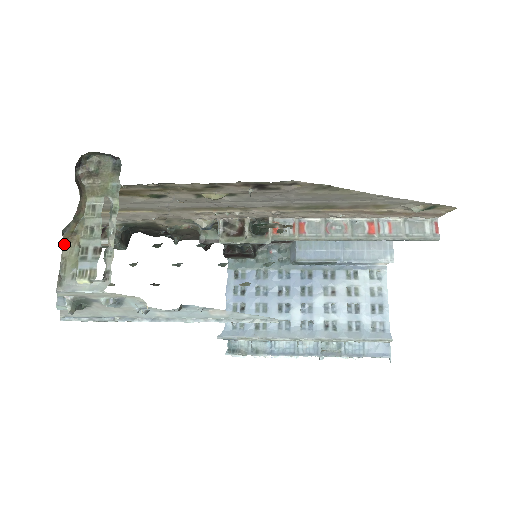
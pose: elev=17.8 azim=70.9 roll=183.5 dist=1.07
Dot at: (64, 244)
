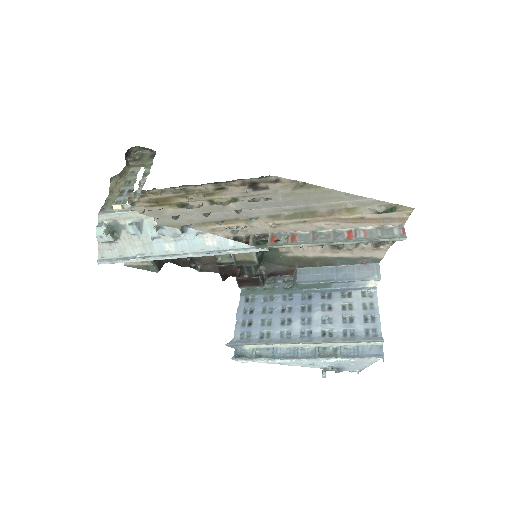
Dot at: (110, 193)
